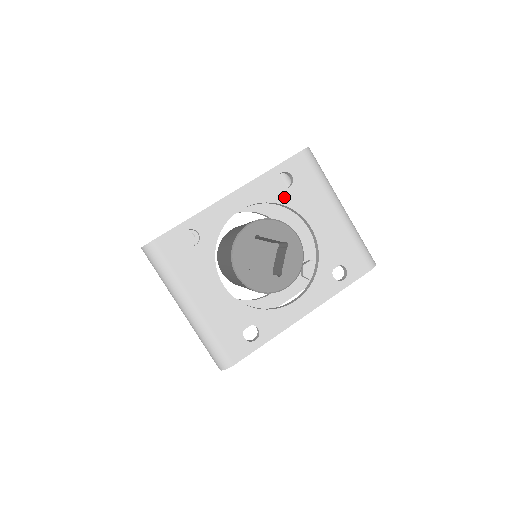
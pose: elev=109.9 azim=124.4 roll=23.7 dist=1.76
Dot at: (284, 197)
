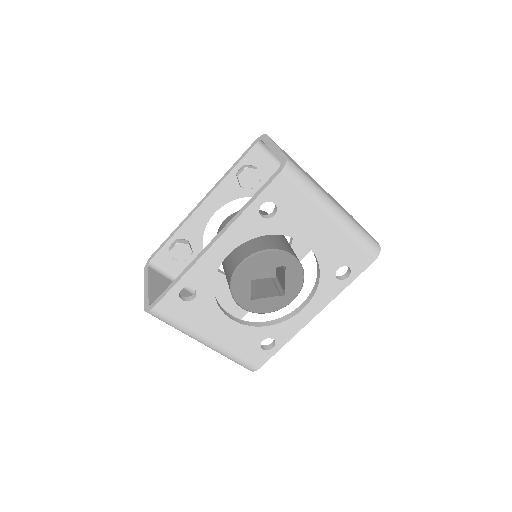
Dot at: (271, 227)
